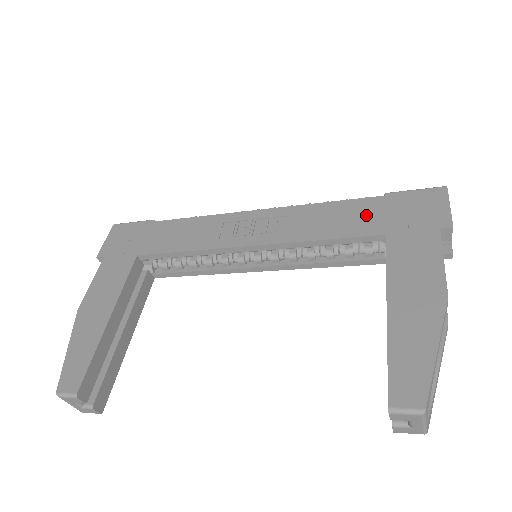
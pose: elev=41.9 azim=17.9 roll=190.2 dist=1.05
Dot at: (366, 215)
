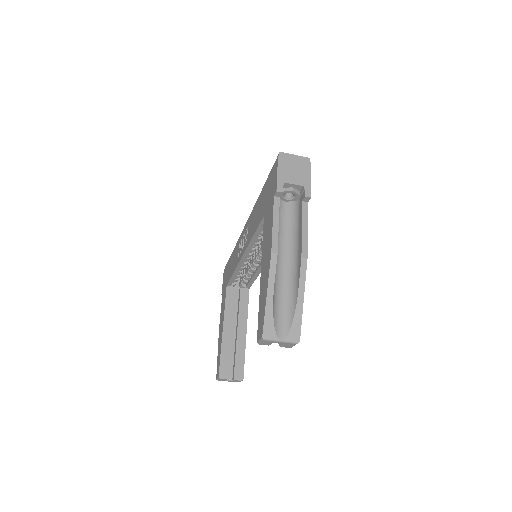
Dot at: (261, 204)
